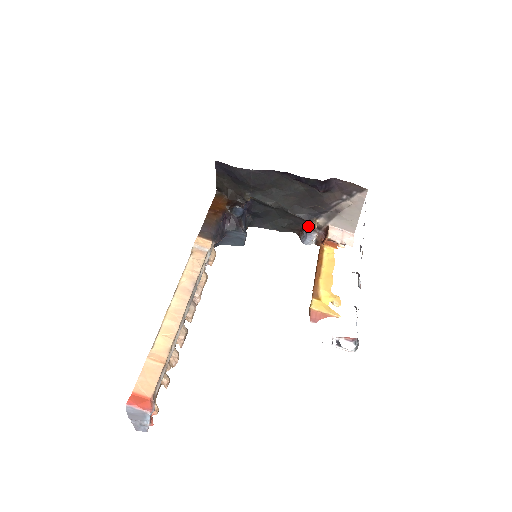
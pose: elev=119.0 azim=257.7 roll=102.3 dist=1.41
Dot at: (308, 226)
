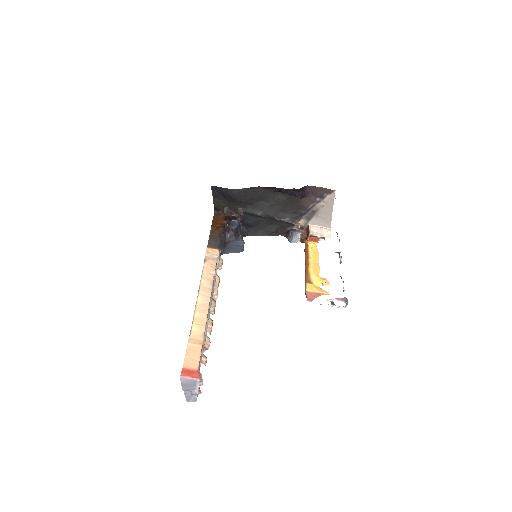
Dot at: (292, 228)
